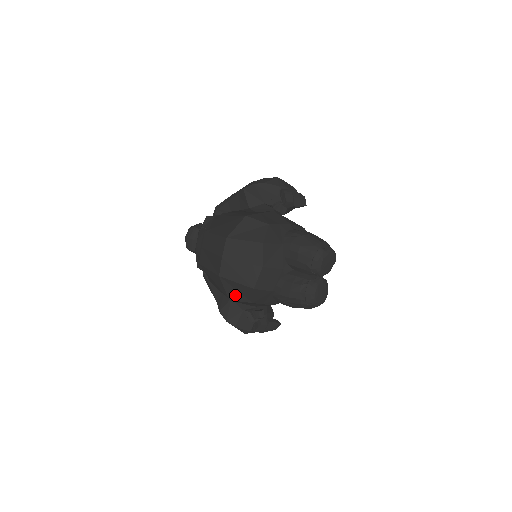
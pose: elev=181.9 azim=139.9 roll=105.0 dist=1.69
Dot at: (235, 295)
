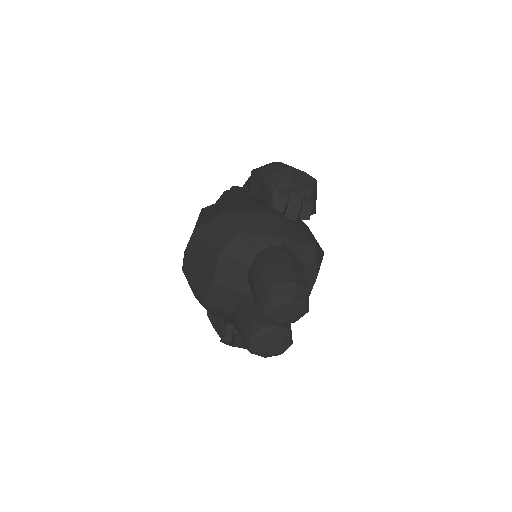
Dot at: (198, 297)
